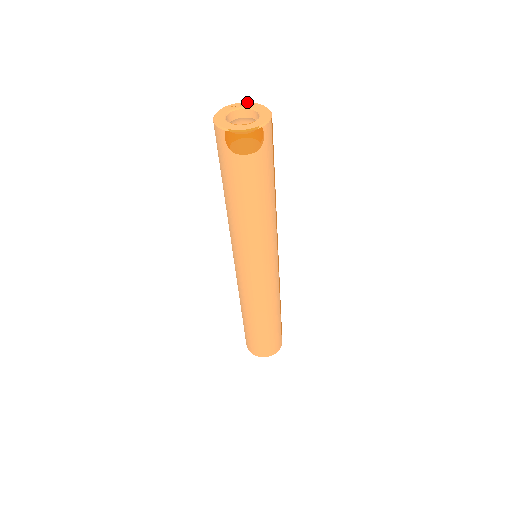
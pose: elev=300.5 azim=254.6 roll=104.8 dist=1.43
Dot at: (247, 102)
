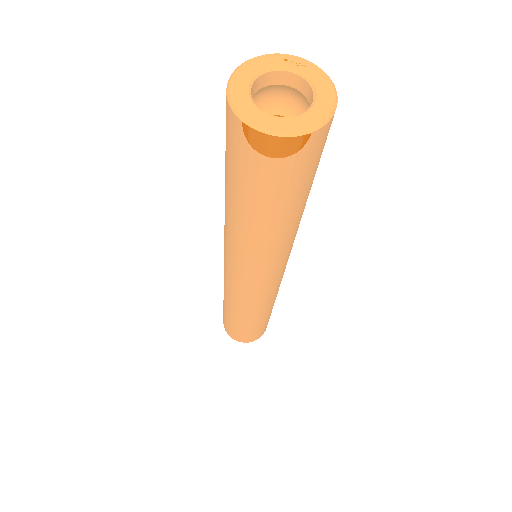
Dot at: (316, 65)
